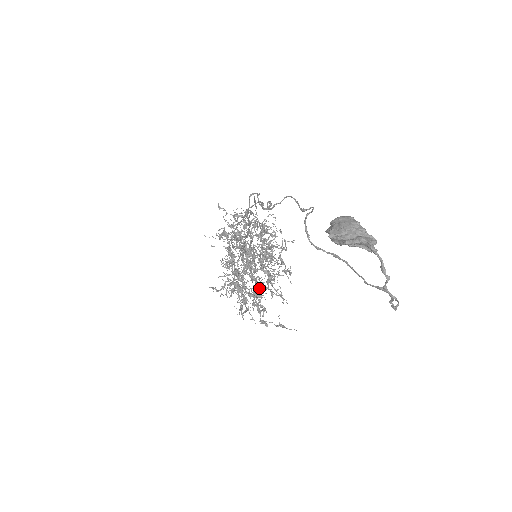
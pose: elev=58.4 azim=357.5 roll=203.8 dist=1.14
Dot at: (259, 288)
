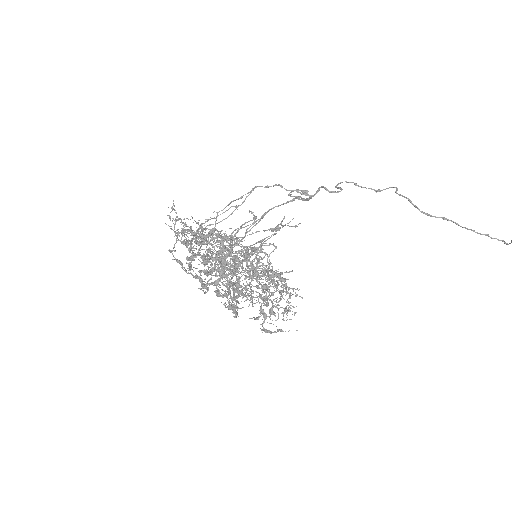
Dot at: (277, 287)
